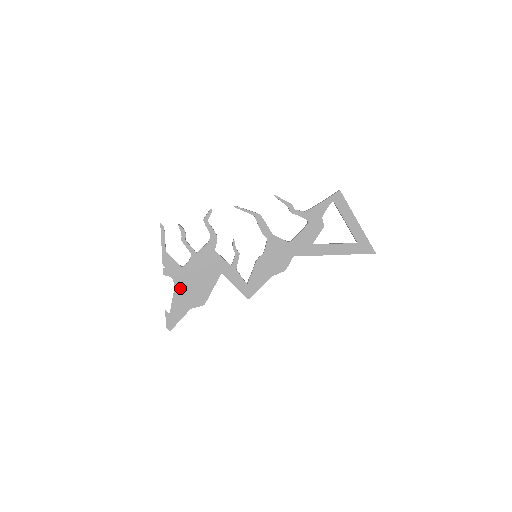
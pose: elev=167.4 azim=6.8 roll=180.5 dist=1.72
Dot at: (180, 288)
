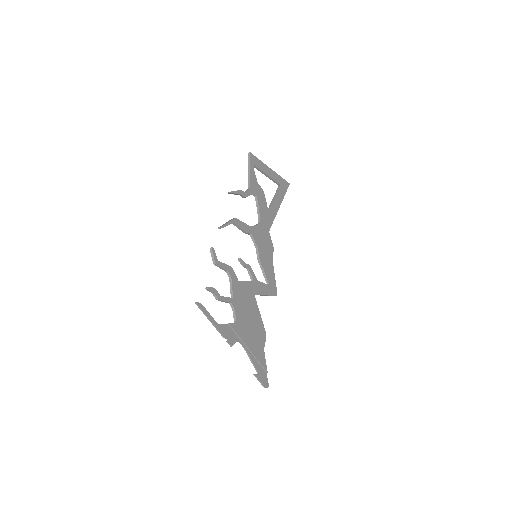
Dot at: (248, 342)
